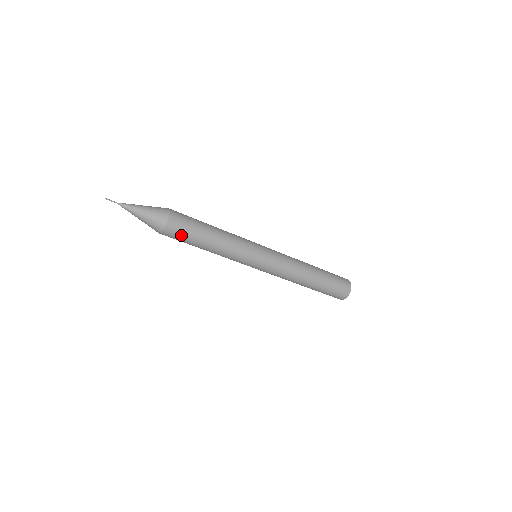
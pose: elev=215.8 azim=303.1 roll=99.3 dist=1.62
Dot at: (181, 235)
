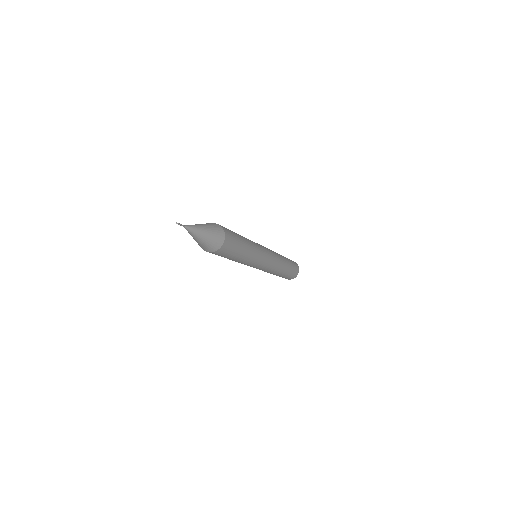
Dot at: (232, 244)
